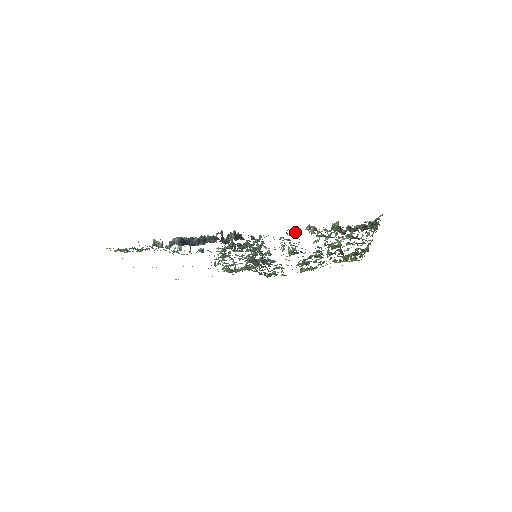
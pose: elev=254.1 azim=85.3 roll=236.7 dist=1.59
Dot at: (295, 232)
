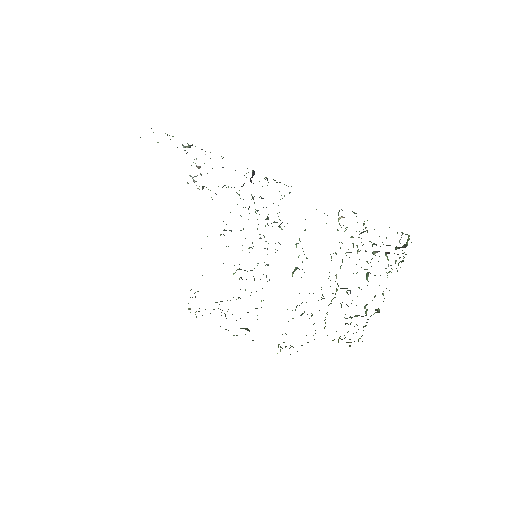
Dot at: occluded
